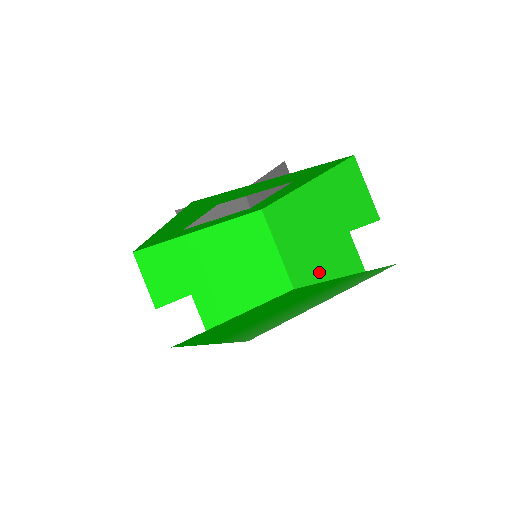
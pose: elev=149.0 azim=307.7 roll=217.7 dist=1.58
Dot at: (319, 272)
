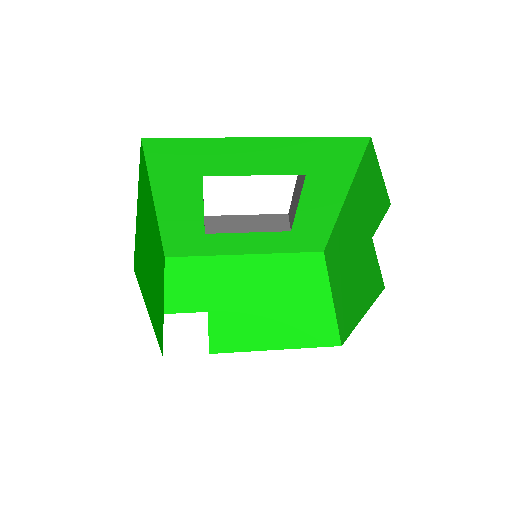
Dot at: (356, 310)
